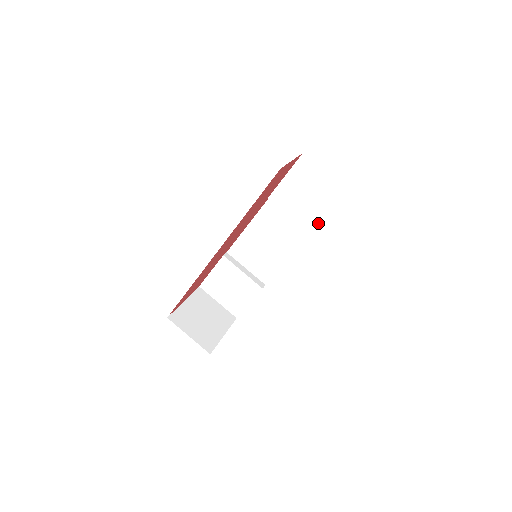
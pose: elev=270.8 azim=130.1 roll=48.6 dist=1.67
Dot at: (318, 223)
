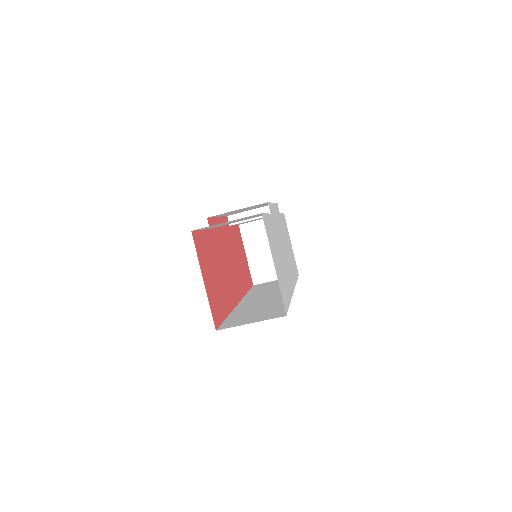
Dot at: occluded
